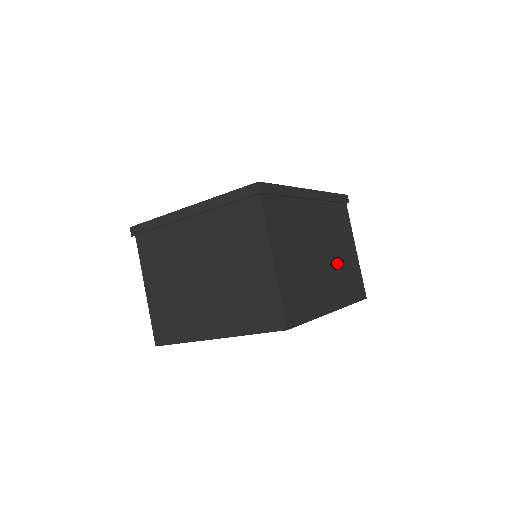
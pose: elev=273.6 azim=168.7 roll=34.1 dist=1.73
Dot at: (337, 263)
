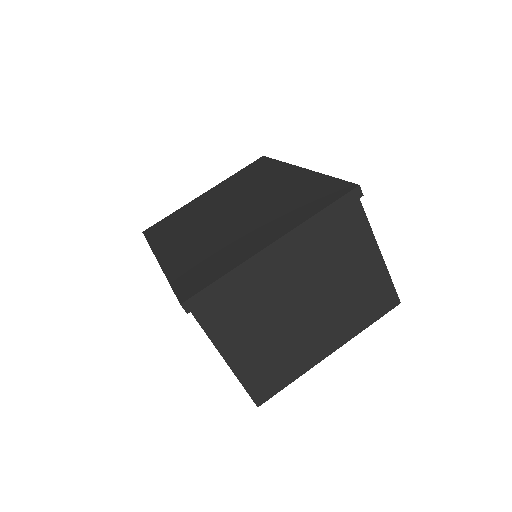
Dot at: occluded
